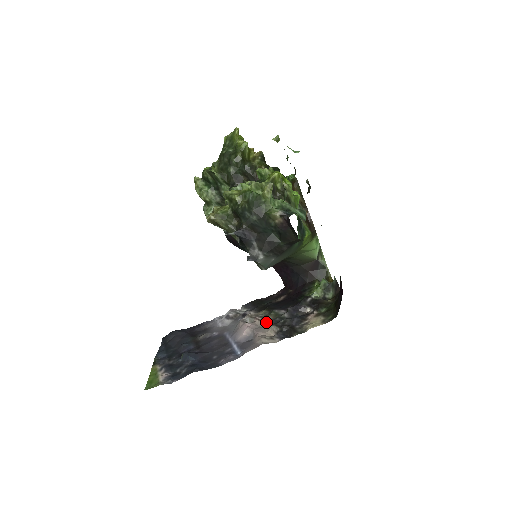
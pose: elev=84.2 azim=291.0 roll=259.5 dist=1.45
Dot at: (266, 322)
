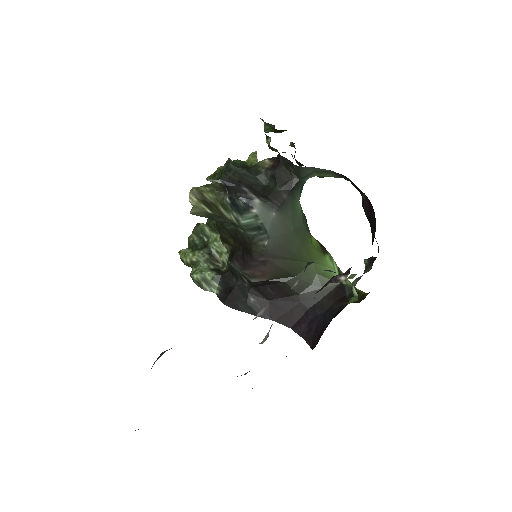
Dot at: occluded
